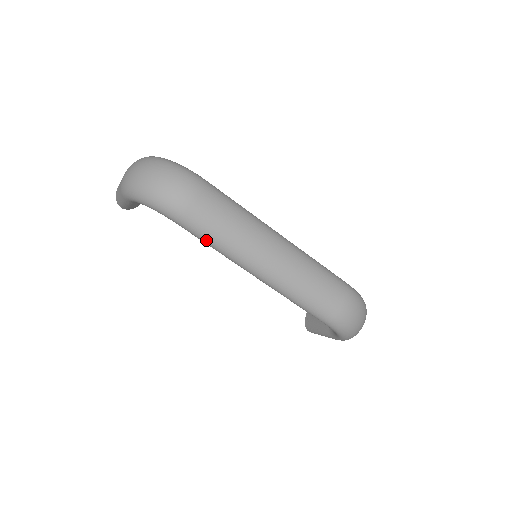
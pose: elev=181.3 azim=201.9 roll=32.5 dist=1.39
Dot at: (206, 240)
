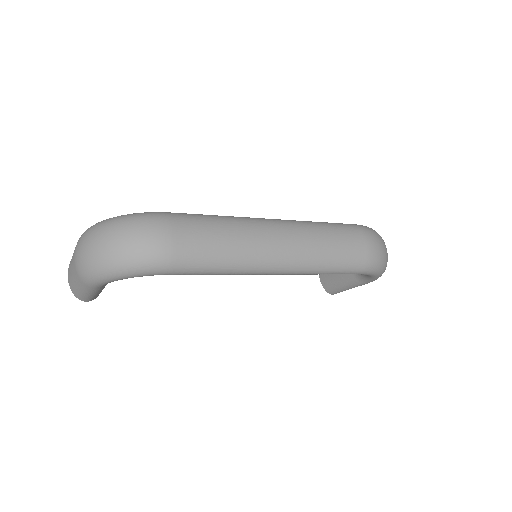
Dot at: (210, 271)
